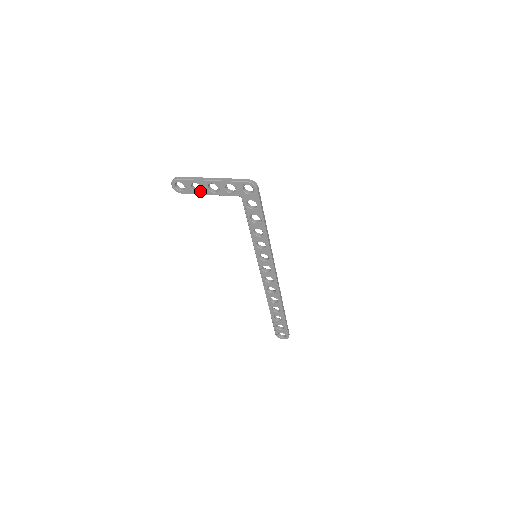
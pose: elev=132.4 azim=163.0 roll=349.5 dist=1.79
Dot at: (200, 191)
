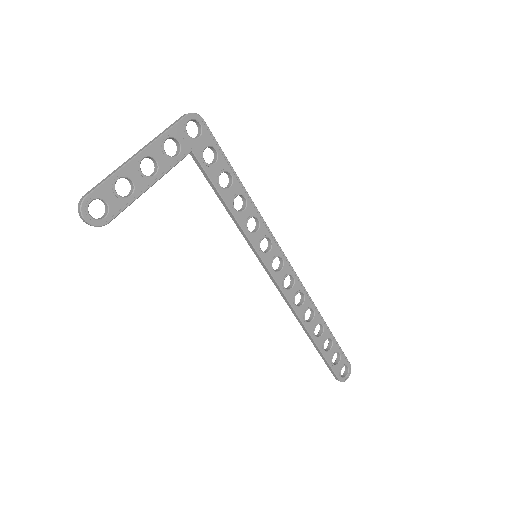
Dot at: (134, 191)
